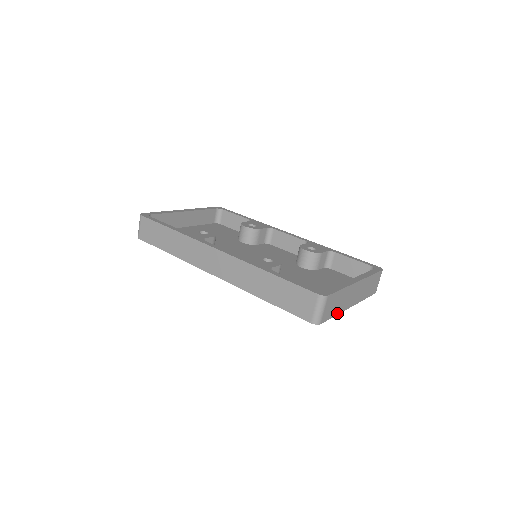
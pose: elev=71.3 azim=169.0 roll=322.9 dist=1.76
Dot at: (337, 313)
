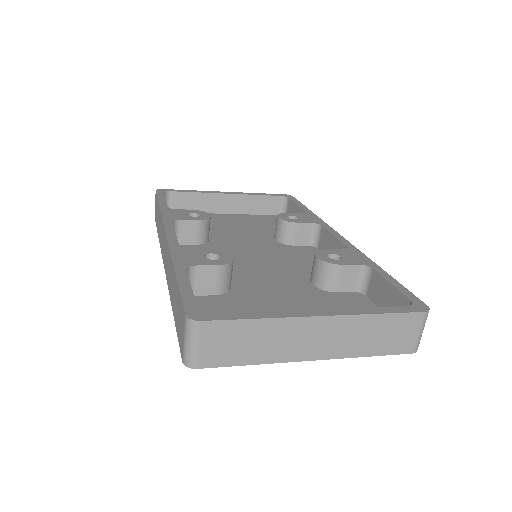
Dot at: (258, 361)
